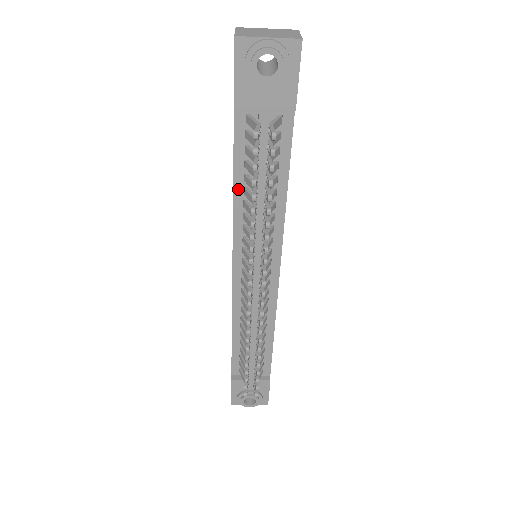
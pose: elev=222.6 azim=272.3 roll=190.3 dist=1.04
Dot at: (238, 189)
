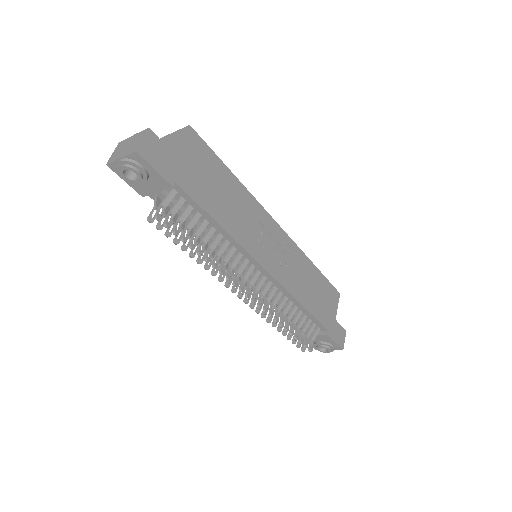
Dot at: occluded
